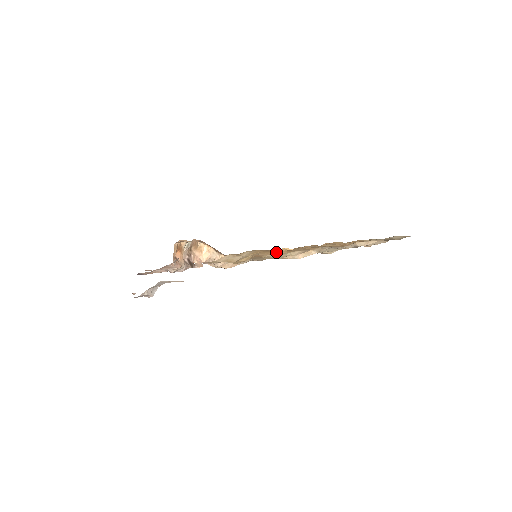
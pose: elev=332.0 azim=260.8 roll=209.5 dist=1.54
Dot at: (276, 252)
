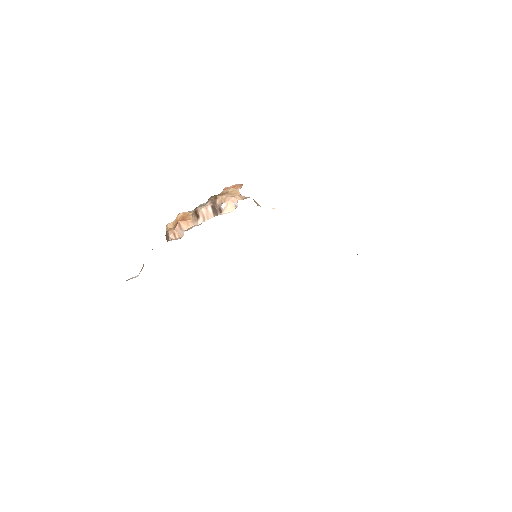
Dot at: occluded
